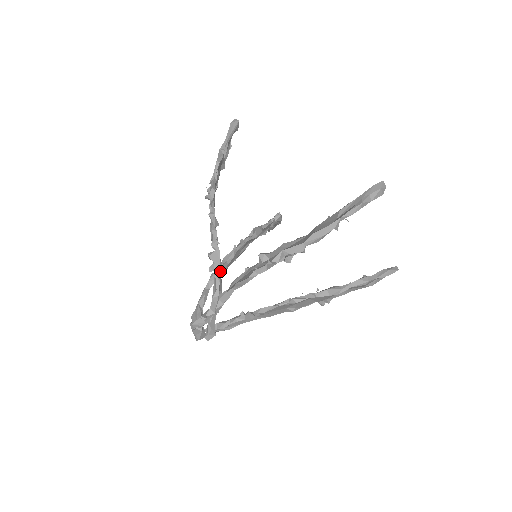
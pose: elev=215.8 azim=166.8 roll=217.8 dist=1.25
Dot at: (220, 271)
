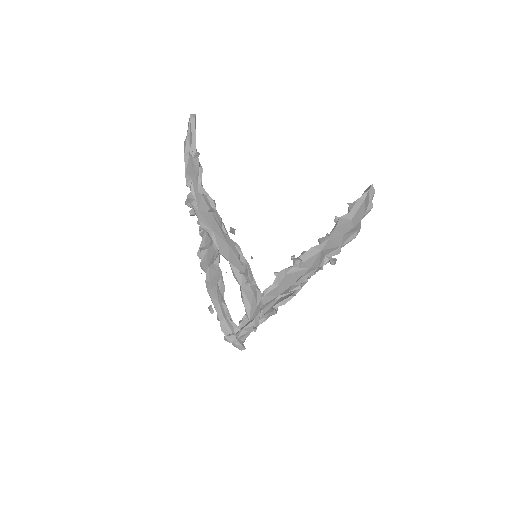
Dot at: (242, 281)
